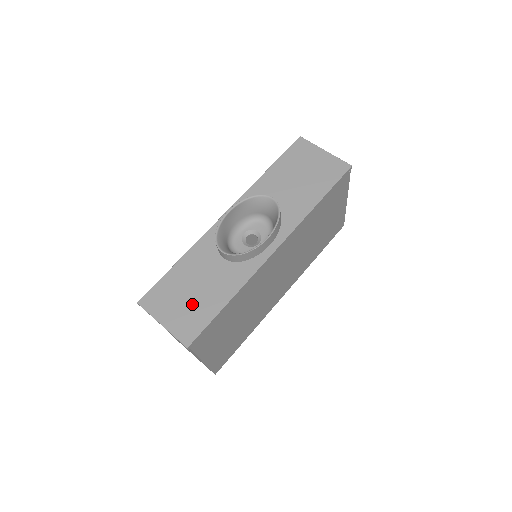
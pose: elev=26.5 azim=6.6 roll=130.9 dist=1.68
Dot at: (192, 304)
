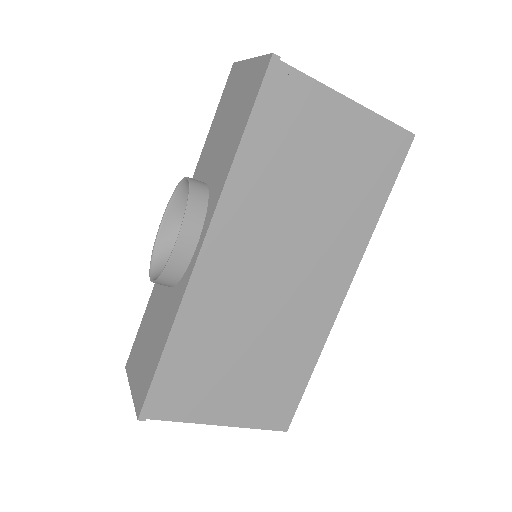
Dot at: (146, 358)
